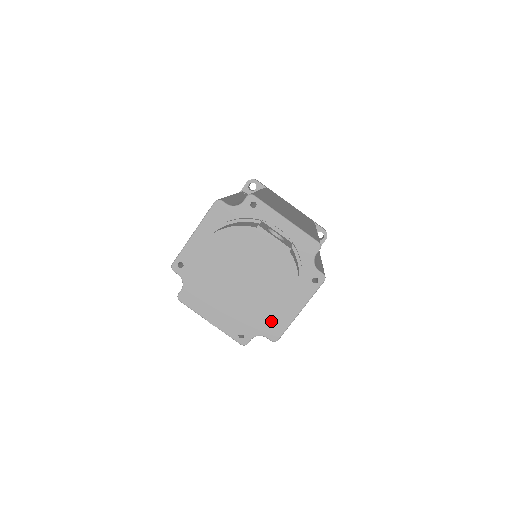
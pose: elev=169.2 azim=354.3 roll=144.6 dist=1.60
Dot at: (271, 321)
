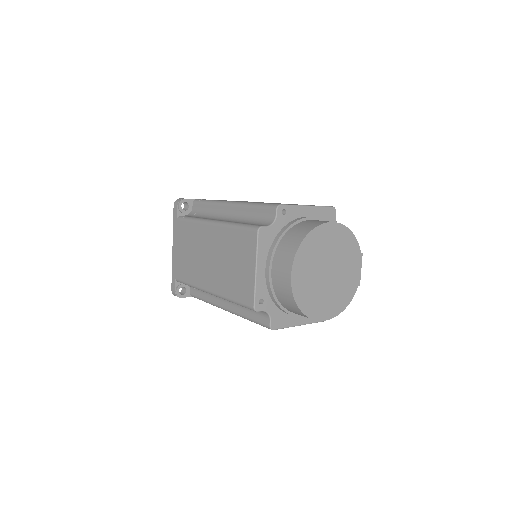
Dot at: (316, 314)
